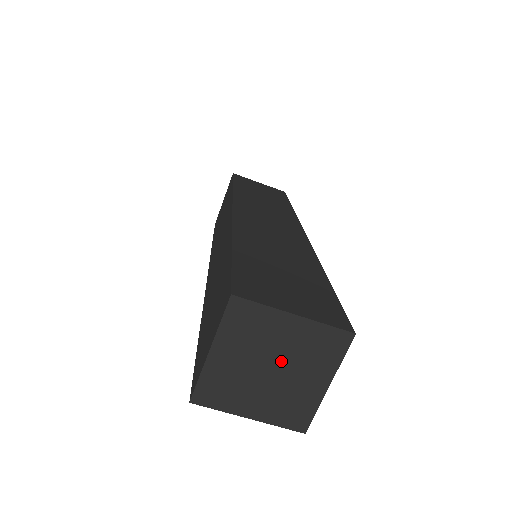
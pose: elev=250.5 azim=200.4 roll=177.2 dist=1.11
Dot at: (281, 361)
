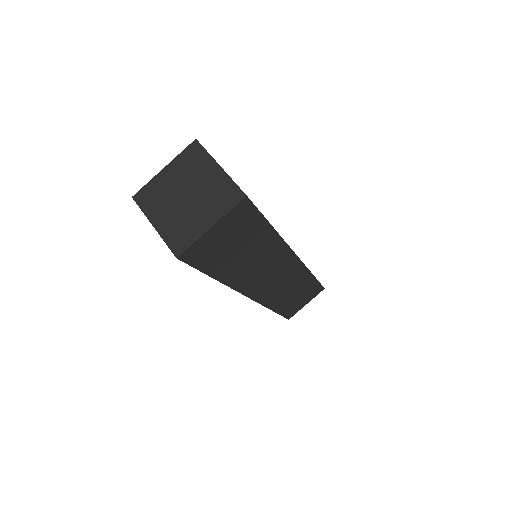
Dot at: (195, 194)
